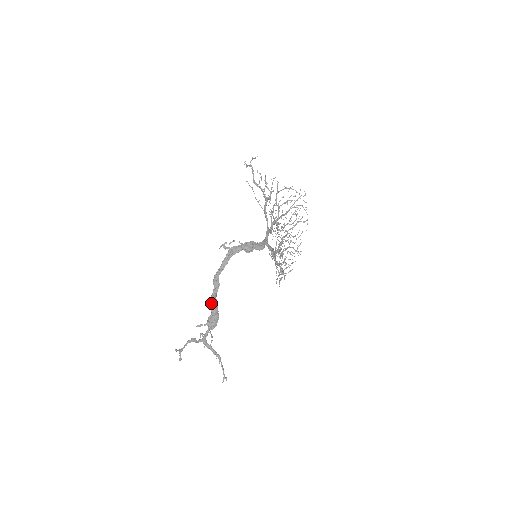
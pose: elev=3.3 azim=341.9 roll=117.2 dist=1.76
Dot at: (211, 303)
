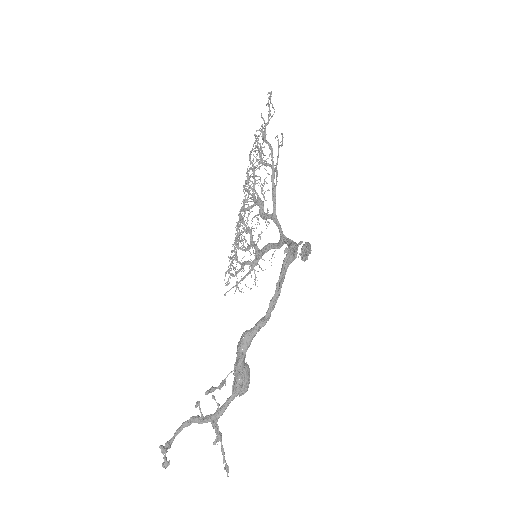
Dot at: (244, 348)
